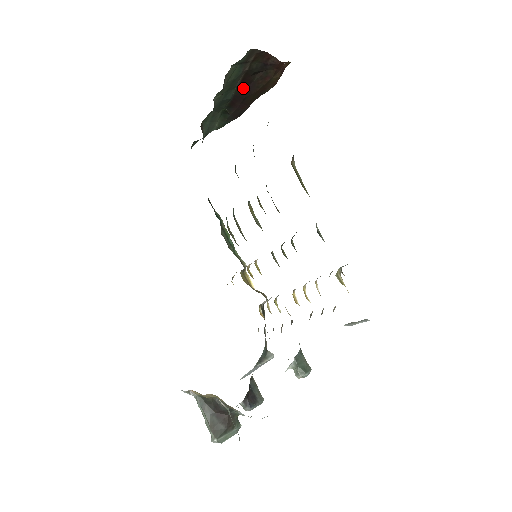
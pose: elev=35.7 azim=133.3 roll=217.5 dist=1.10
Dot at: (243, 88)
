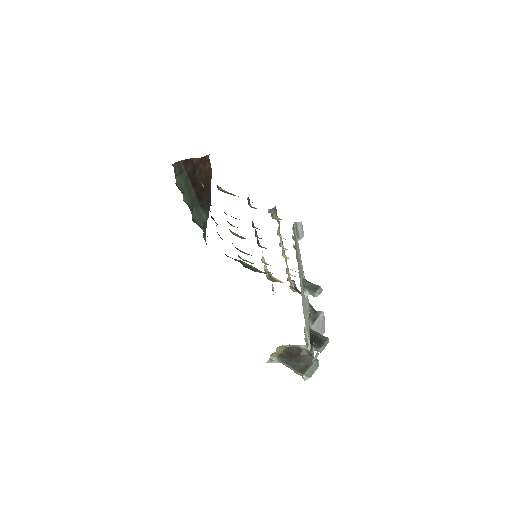
Dot at: (196, 185)
